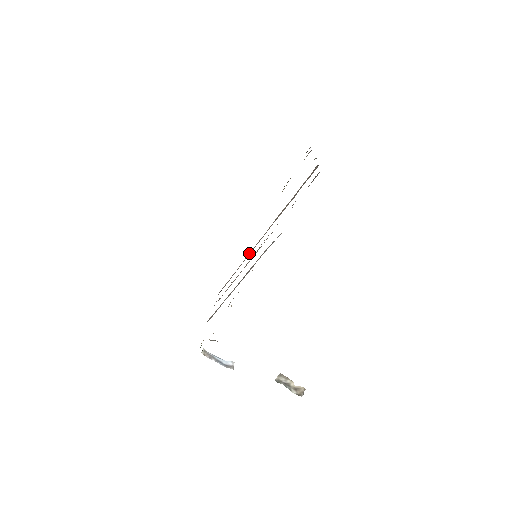
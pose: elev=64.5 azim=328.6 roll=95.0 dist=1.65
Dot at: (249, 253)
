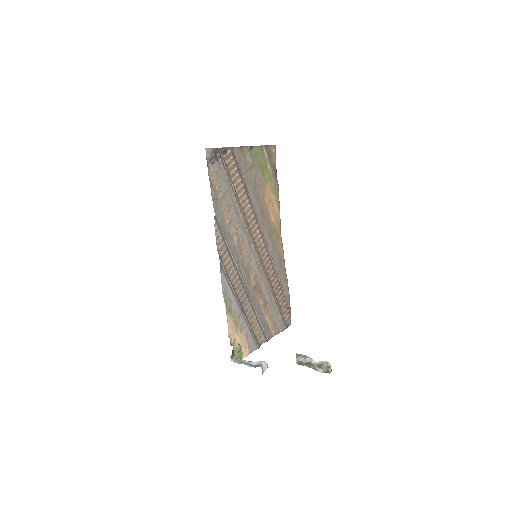
Dot at: (269, 261)
